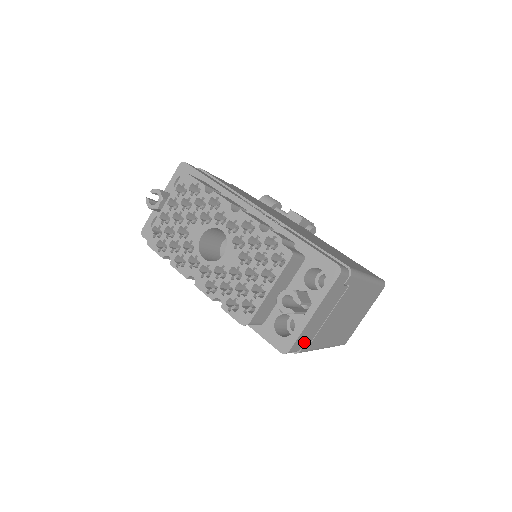
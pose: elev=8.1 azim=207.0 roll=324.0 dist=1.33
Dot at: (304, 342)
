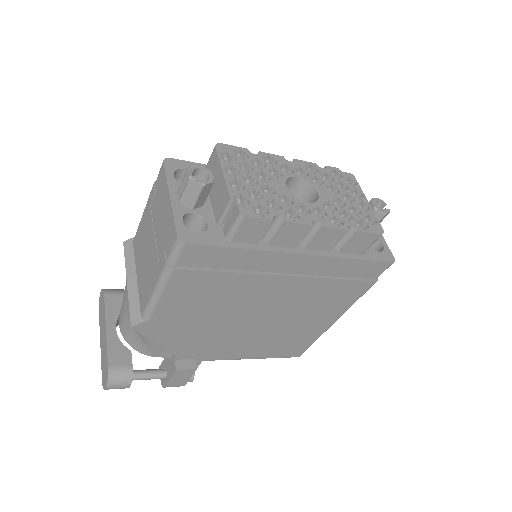
Dot at: occluded
